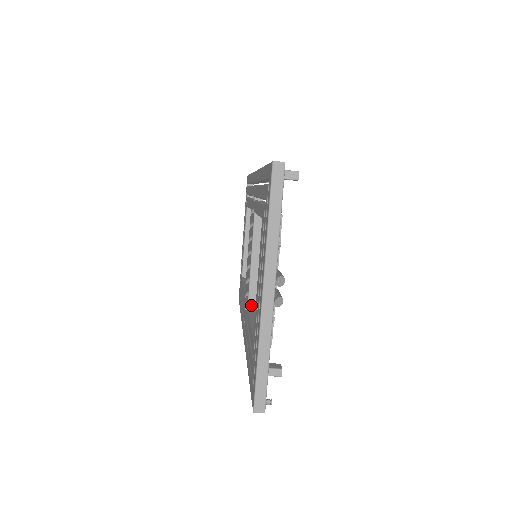
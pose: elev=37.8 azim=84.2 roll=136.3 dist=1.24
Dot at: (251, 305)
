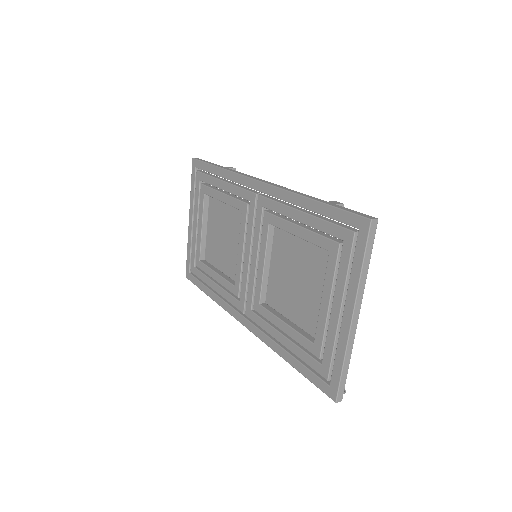
Dot at: (262, 302)
